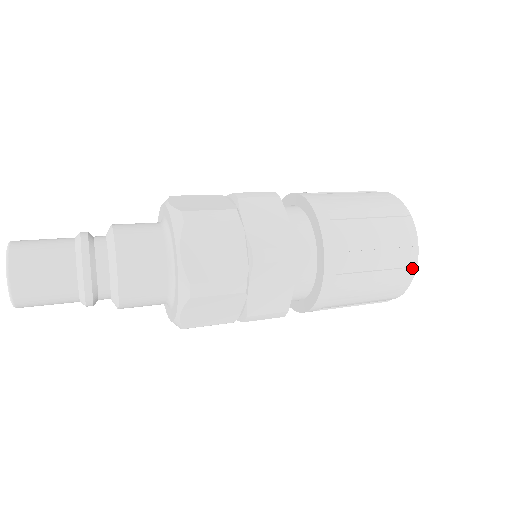
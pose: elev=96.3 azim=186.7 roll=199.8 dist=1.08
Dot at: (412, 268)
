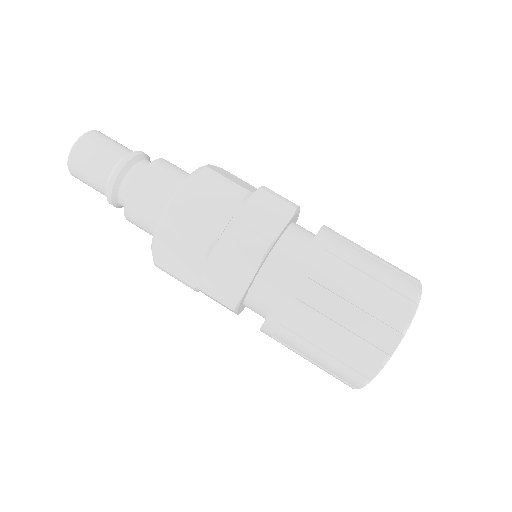
Dot at: (383, 352)
